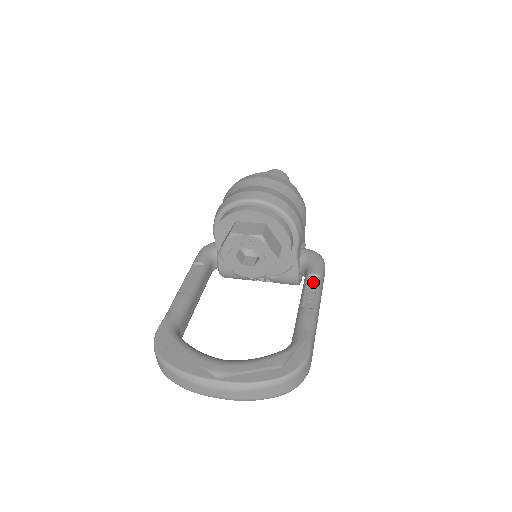
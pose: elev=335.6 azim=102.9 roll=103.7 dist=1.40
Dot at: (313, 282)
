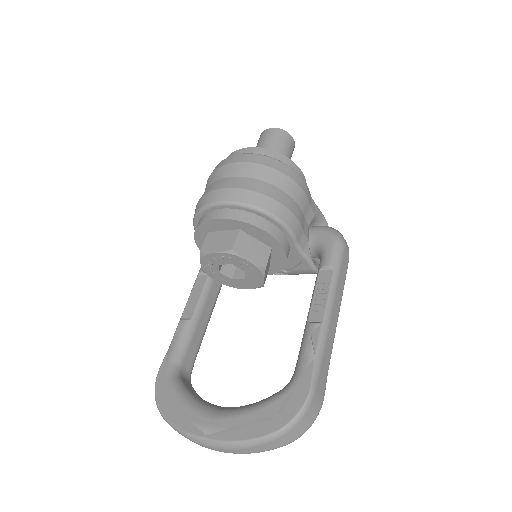
Dot at: (324, 279)
